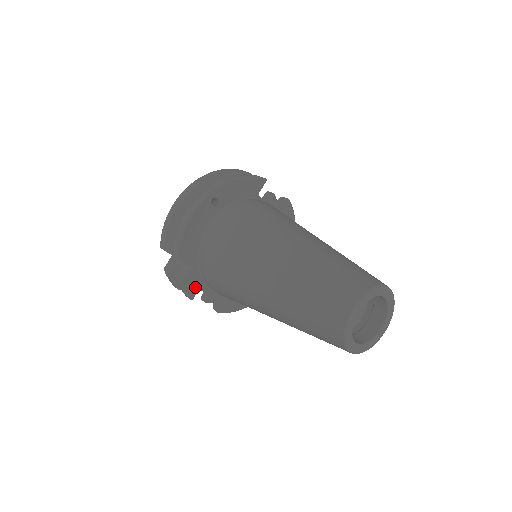
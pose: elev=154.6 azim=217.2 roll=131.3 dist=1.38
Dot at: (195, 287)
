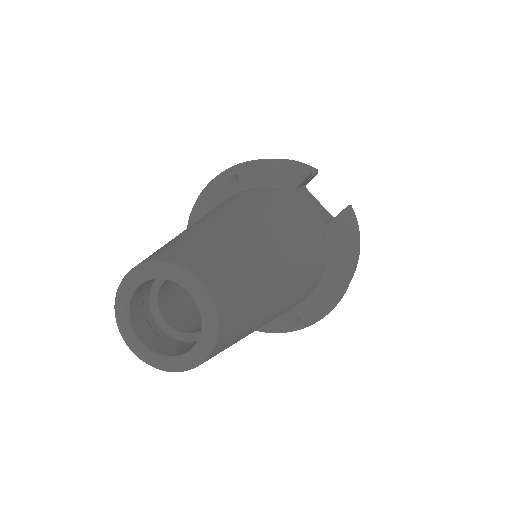
Dot at: occluded
